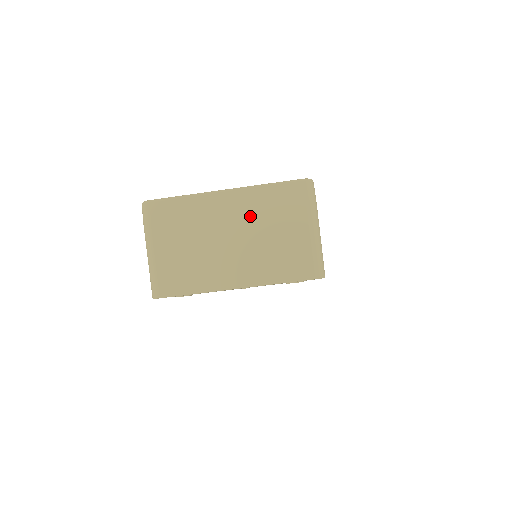
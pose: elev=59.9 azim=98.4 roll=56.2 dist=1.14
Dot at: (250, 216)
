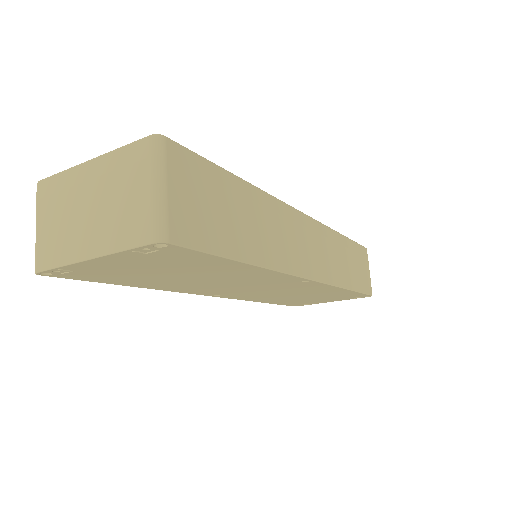
Dot at: (104, 182)
